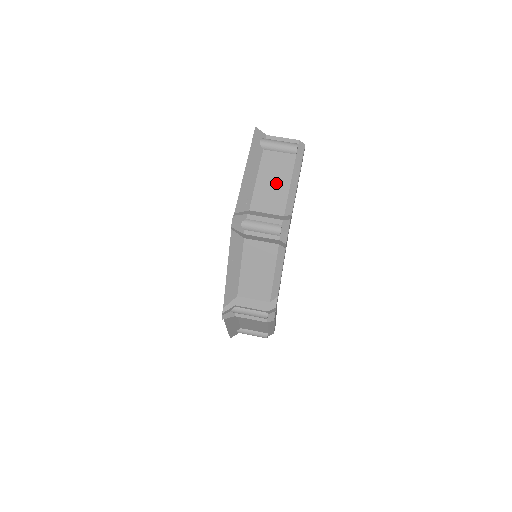
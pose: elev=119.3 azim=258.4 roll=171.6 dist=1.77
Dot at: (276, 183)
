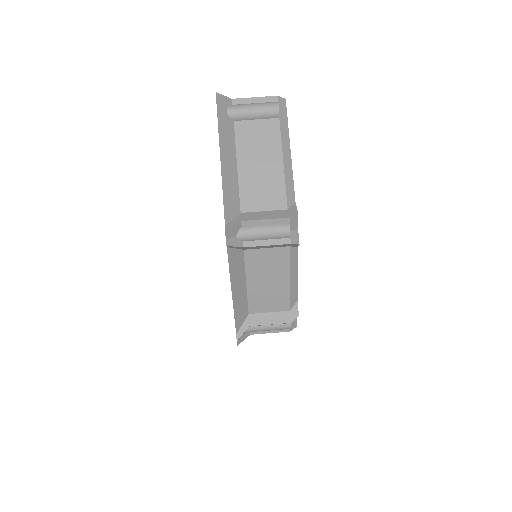
Dot at: (264, 165)
